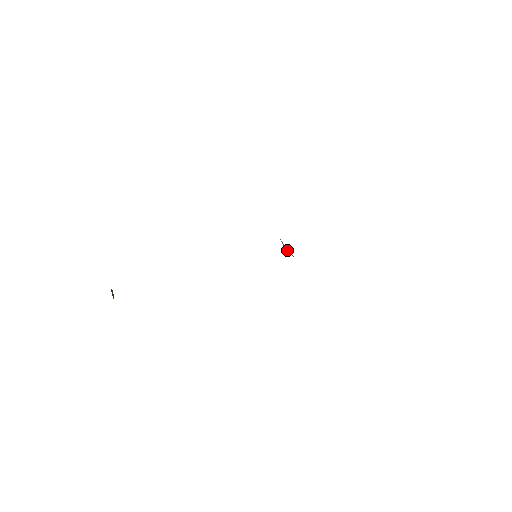
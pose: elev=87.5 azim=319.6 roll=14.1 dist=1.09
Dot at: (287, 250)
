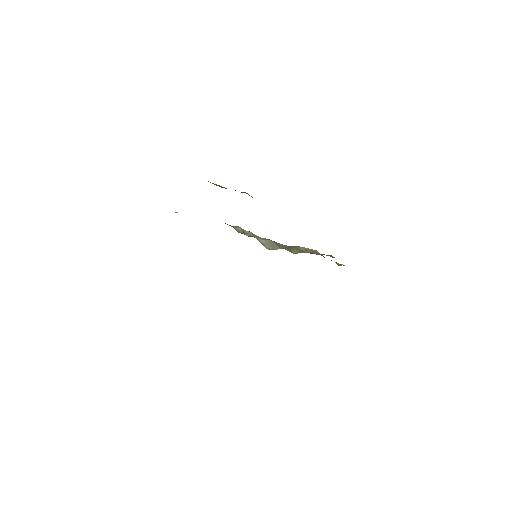
Dot at: (271, 249)
